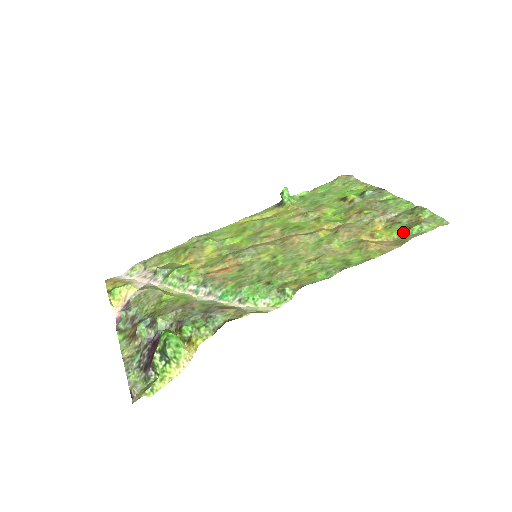
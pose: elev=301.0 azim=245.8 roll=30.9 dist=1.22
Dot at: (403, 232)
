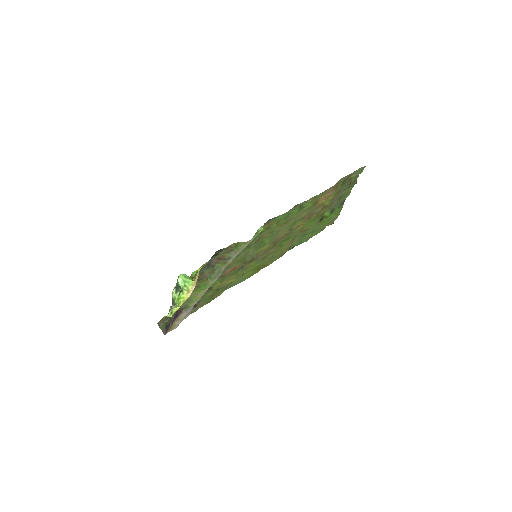
Dot at: (340, 185)
